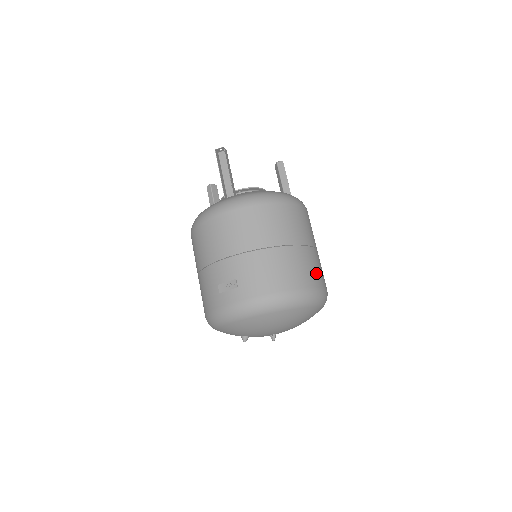
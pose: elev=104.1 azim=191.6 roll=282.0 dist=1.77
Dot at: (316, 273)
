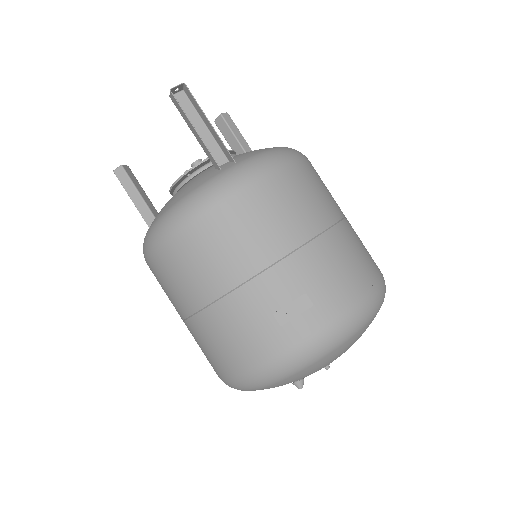
Dot at: occluded
